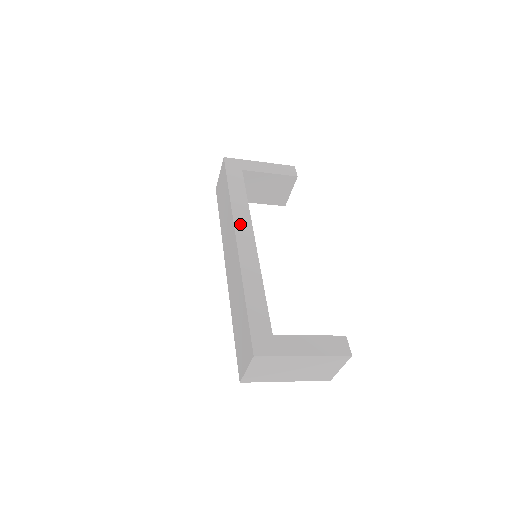
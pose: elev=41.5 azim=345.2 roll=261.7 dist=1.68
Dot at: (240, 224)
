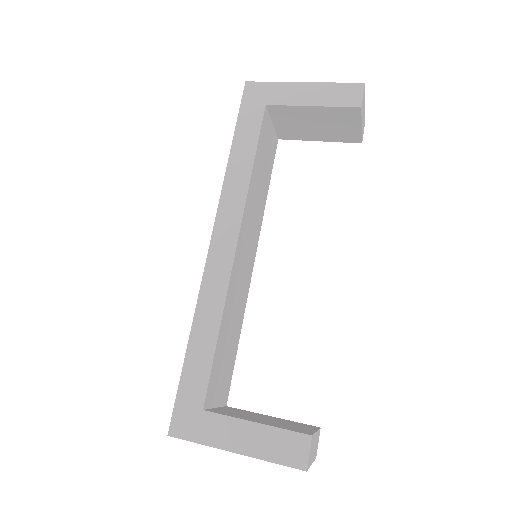
Dot at: (225, 215)
